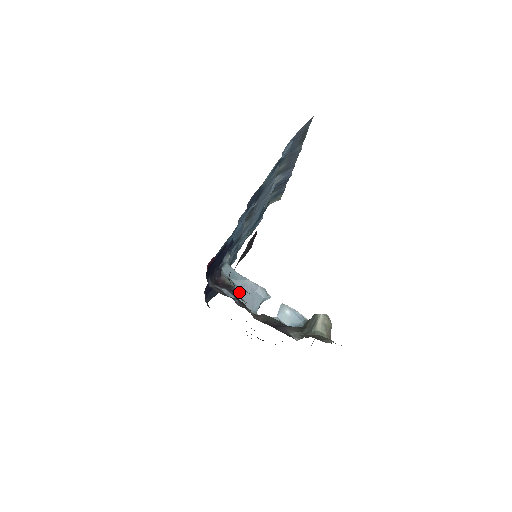
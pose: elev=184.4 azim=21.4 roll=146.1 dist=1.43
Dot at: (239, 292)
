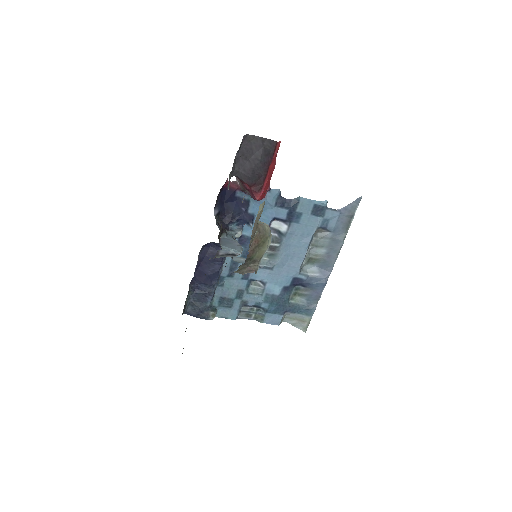
Dot at: (225, 239)
